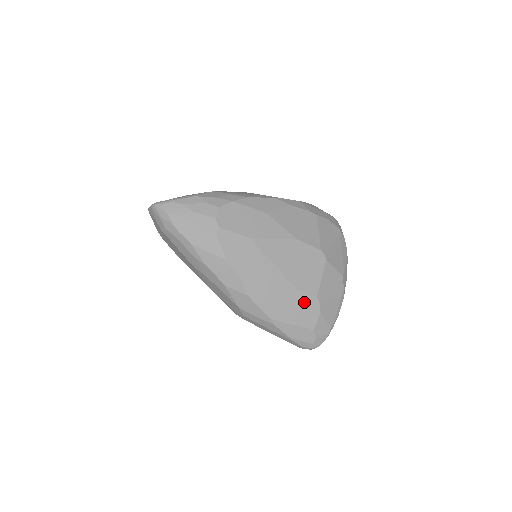
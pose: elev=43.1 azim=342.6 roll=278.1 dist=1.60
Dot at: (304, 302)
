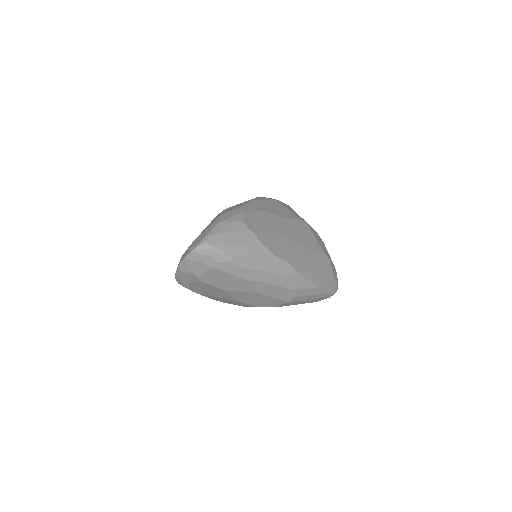
Dot at: (321, 259)
